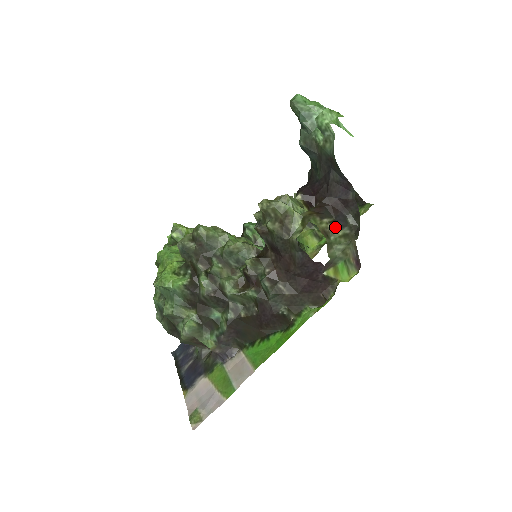
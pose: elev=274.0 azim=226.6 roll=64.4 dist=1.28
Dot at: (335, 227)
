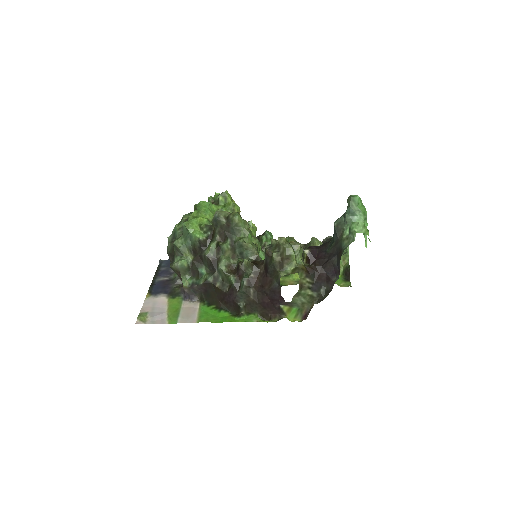
Dot at: (310, 287)
